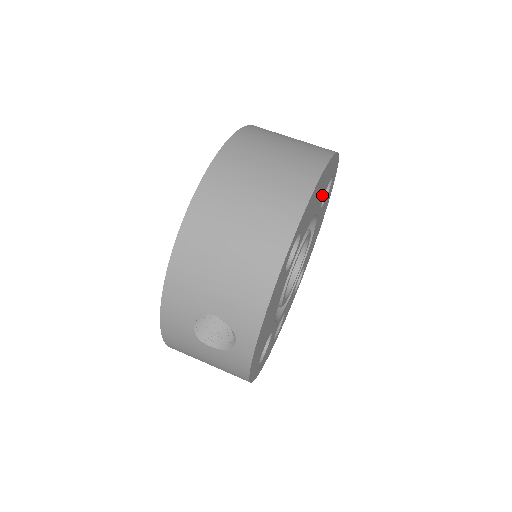
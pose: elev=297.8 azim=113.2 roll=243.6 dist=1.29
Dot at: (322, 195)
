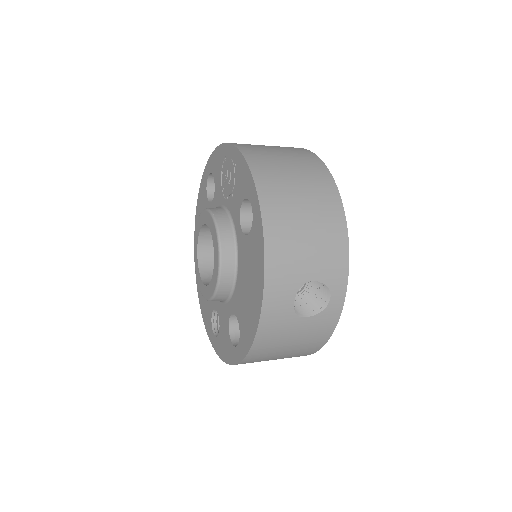
Dot at: occluded
